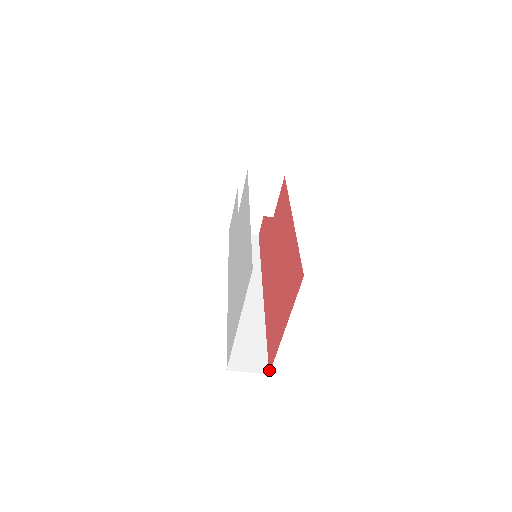
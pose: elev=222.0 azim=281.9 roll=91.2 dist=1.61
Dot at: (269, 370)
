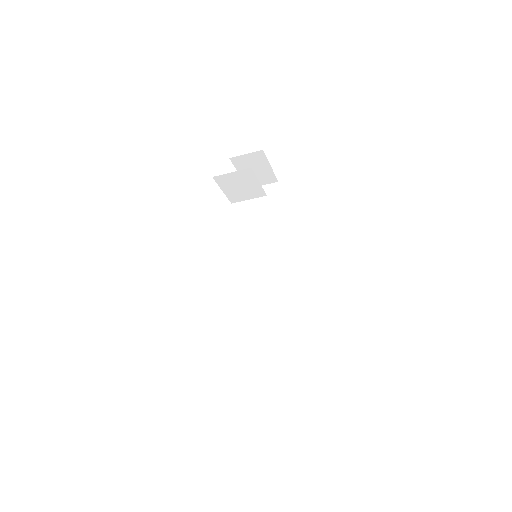
Dot at: (296, 361)
